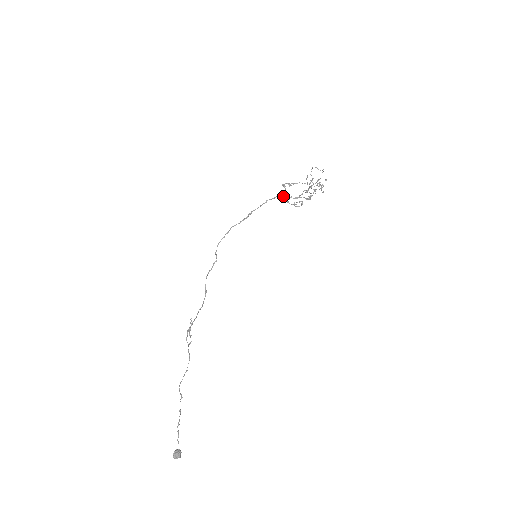
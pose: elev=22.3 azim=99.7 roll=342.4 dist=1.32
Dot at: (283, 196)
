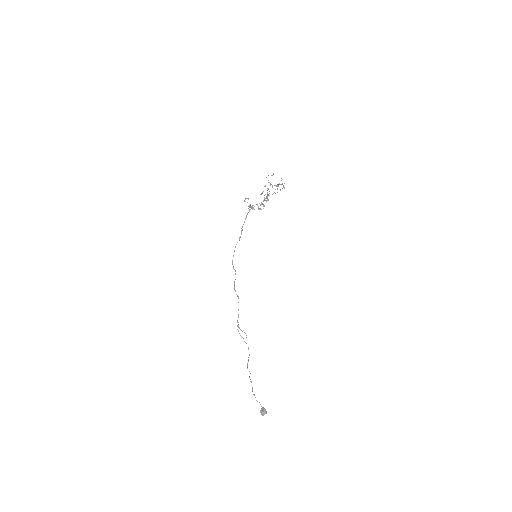
Dot at: (248, 208)
